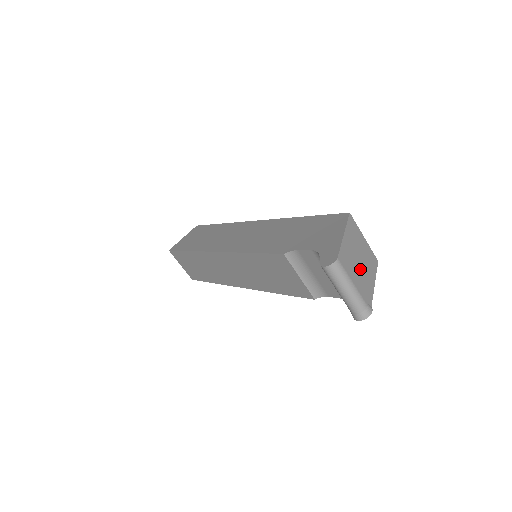
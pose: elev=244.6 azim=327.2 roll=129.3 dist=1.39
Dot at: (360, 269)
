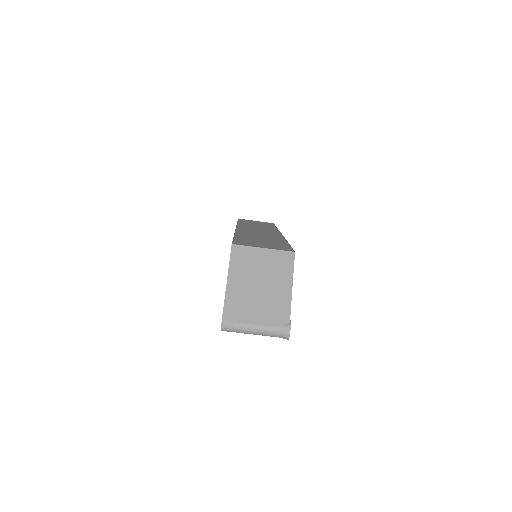
Dot at: (262, 296)
